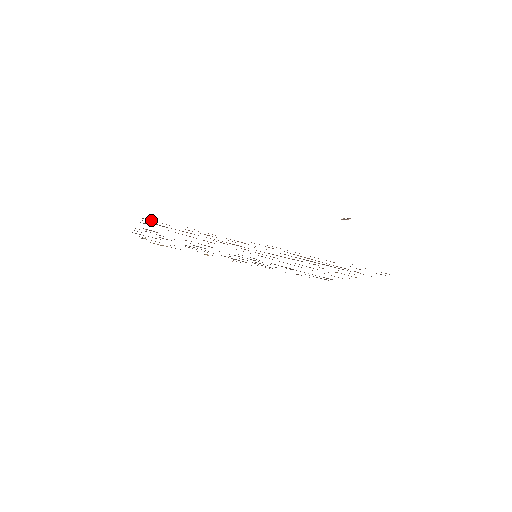
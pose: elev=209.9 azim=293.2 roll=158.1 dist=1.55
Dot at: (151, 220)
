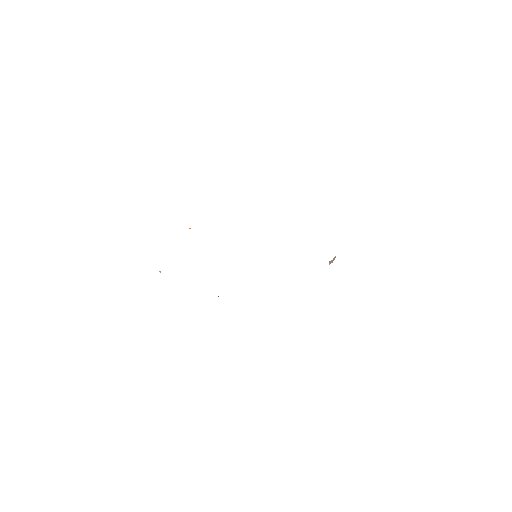
Dot at: occluded
